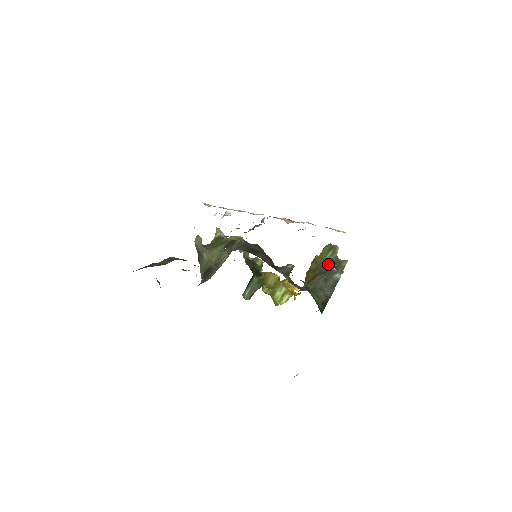
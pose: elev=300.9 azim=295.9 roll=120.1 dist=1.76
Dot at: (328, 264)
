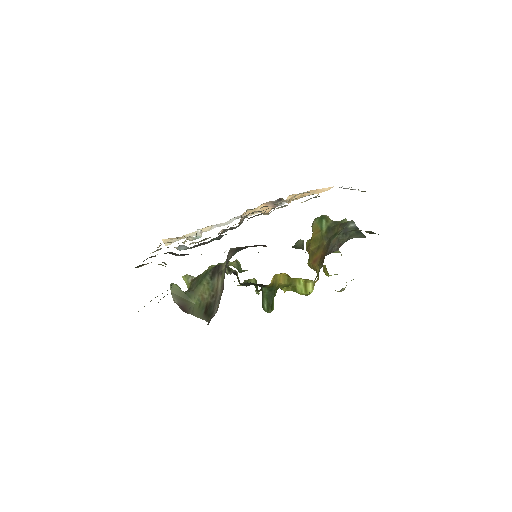
Dot at: (331, 228)
